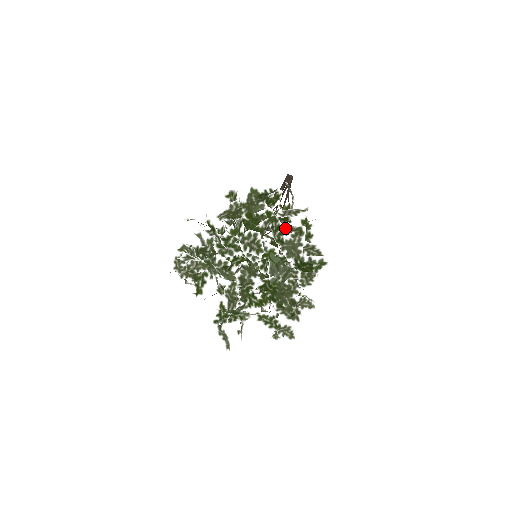
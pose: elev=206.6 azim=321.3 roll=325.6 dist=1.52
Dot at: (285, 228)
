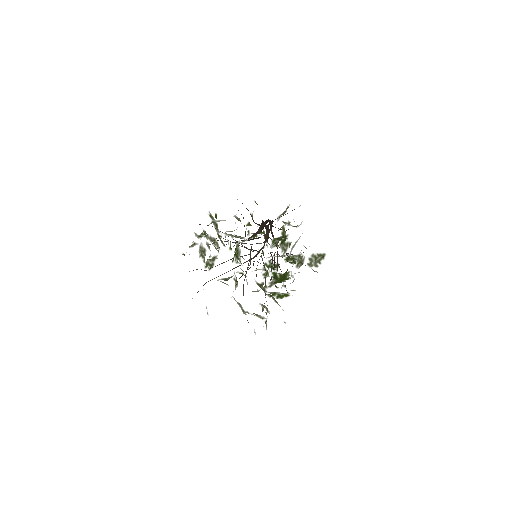
Dot at: occluded
